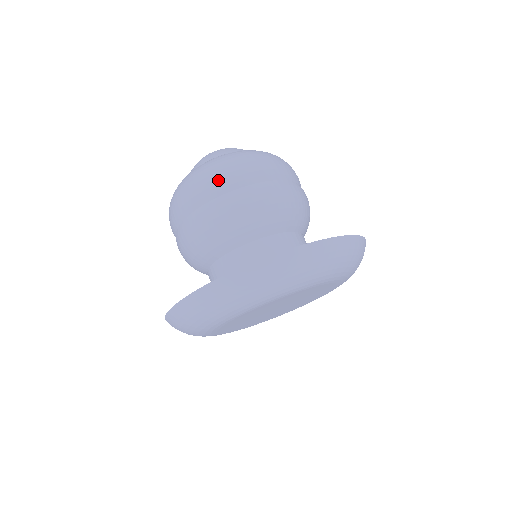
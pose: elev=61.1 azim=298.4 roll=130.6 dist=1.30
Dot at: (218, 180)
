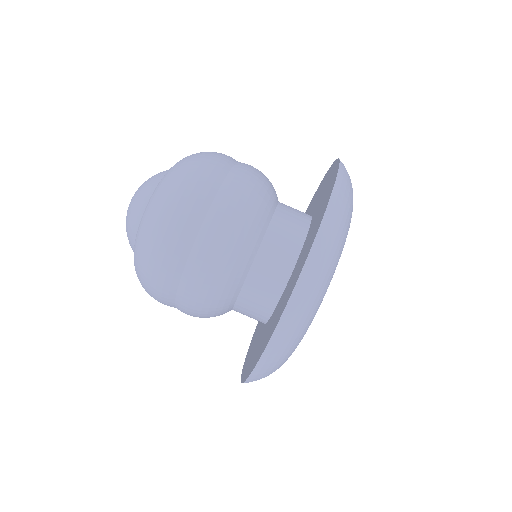
Dot at: (160, 284)
